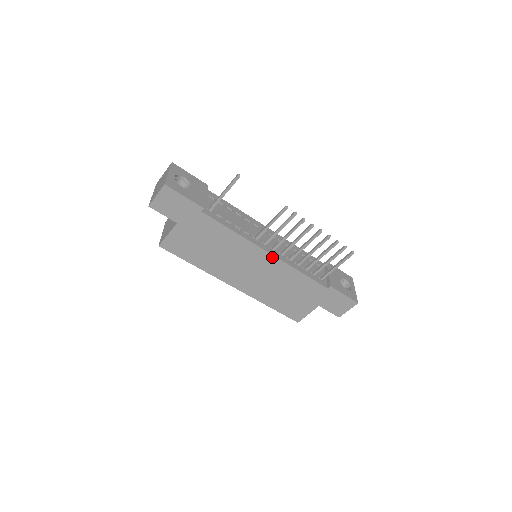
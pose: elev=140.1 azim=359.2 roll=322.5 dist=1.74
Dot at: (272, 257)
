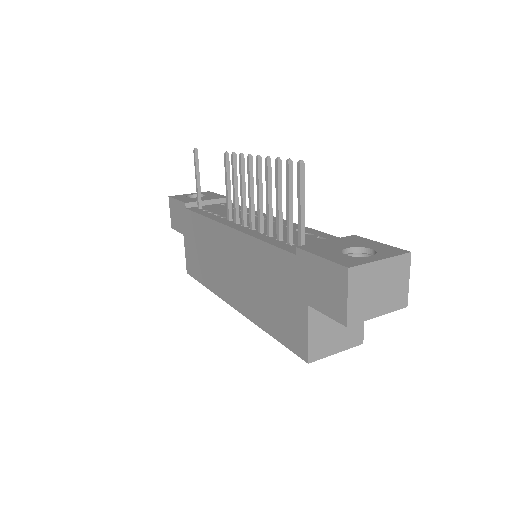
Dot at: (233, 232)
